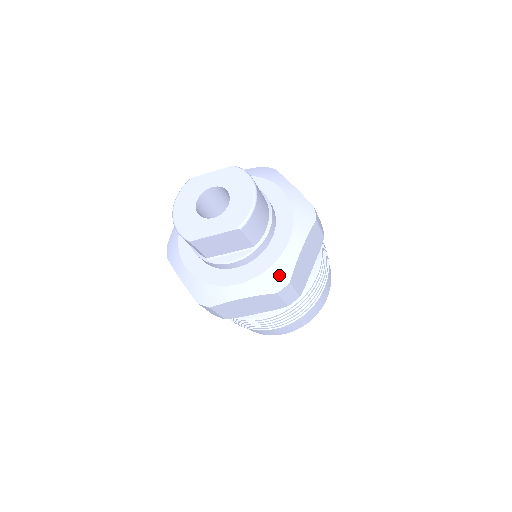
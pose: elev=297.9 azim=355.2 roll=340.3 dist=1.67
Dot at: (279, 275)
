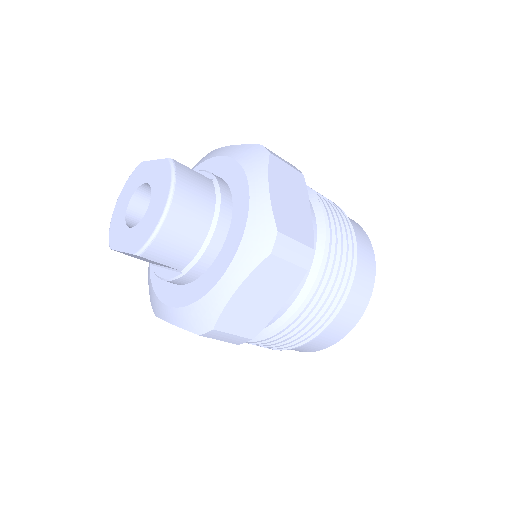
Dot at: (203, 315)
